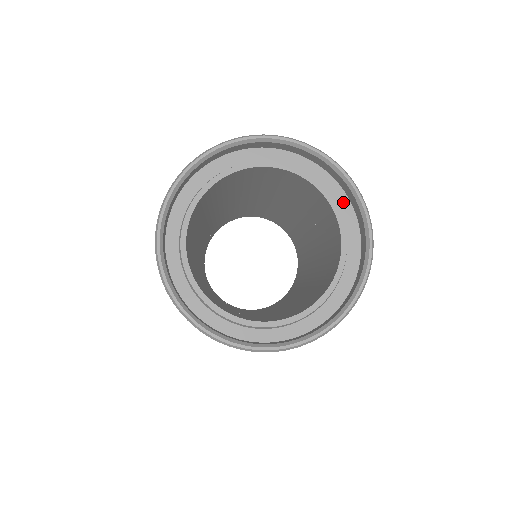
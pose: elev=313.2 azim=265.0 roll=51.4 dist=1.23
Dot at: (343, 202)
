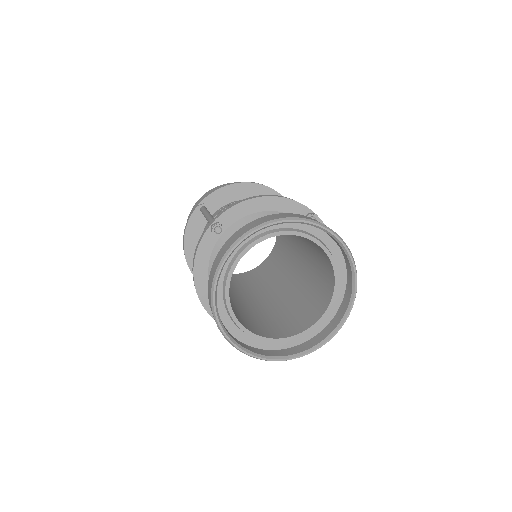
Dot at: (337, 254)
